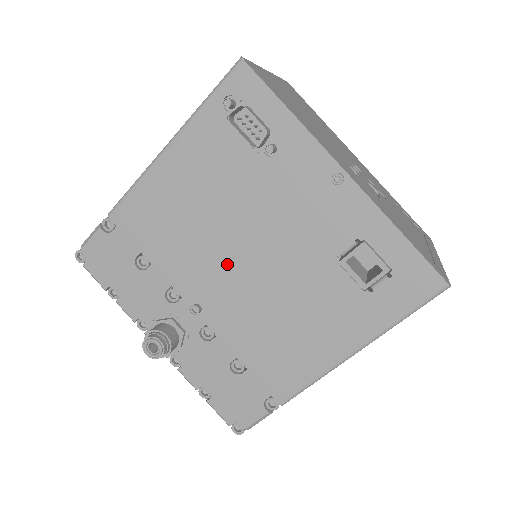
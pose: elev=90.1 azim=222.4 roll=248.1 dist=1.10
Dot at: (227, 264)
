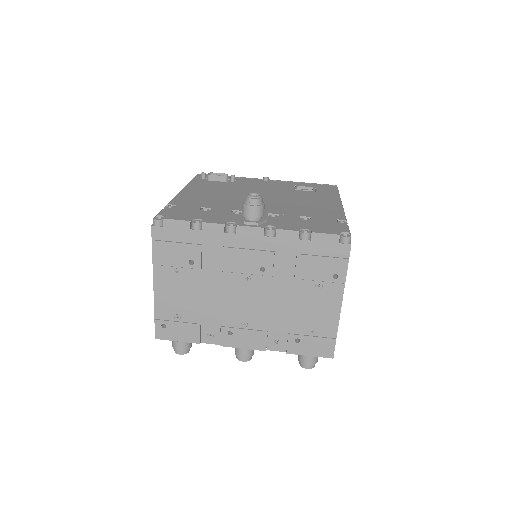
Dot at: occluded
